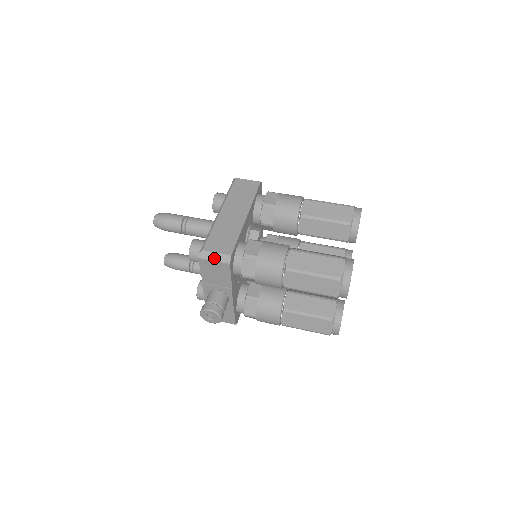
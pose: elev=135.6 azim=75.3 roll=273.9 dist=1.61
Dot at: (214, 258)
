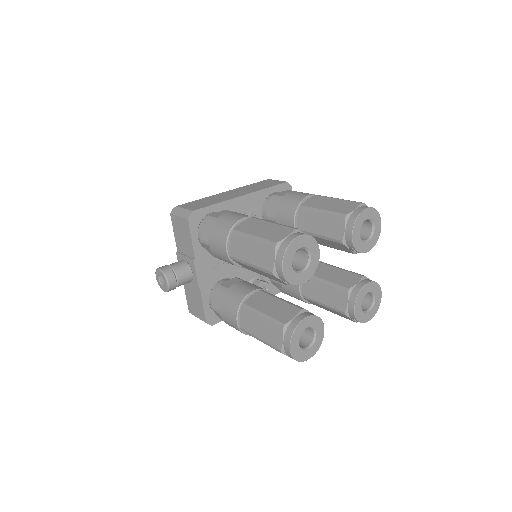
Dot at: (180, 213)
